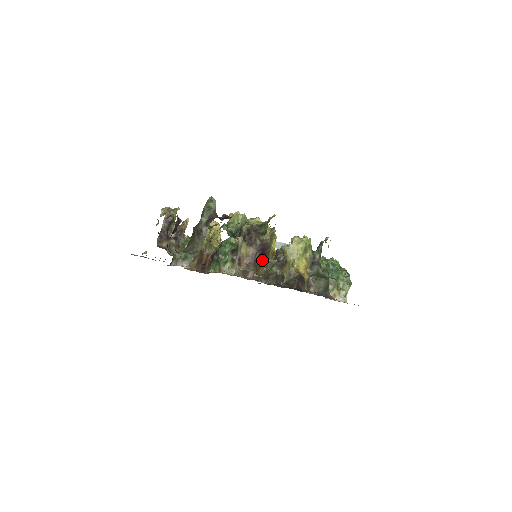
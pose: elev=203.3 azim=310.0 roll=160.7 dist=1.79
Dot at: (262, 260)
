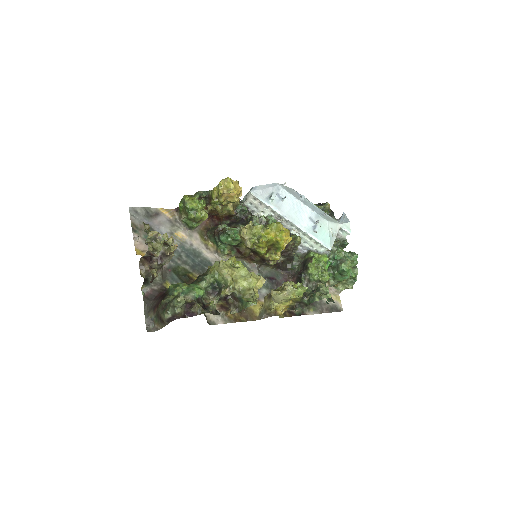
Dot at: occluded
